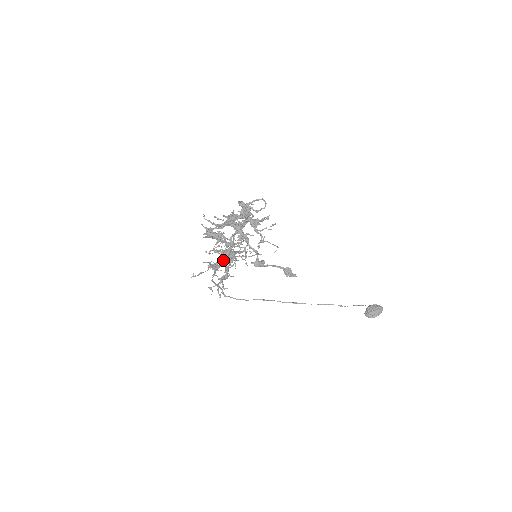
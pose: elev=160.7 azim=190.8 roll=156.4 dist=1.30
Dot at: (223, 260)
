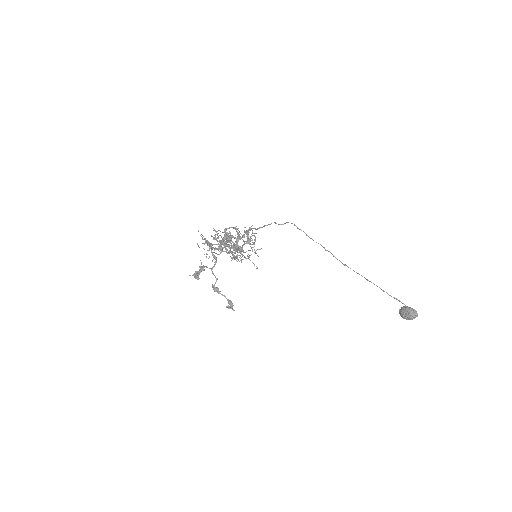
Dot at: (195, 275)
